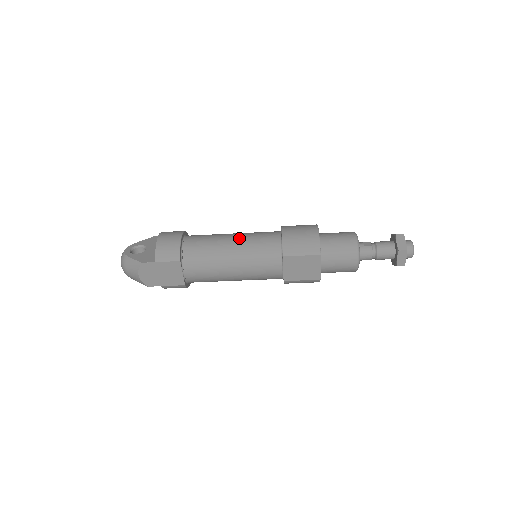
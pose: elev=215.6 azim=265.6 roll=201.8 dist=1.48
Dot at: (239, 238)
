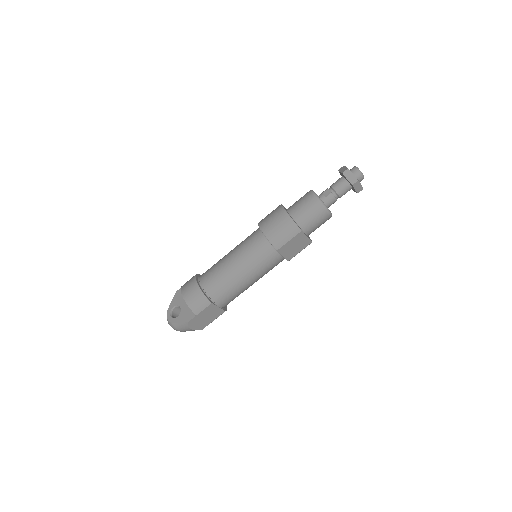
Dot at: (237, 257)
